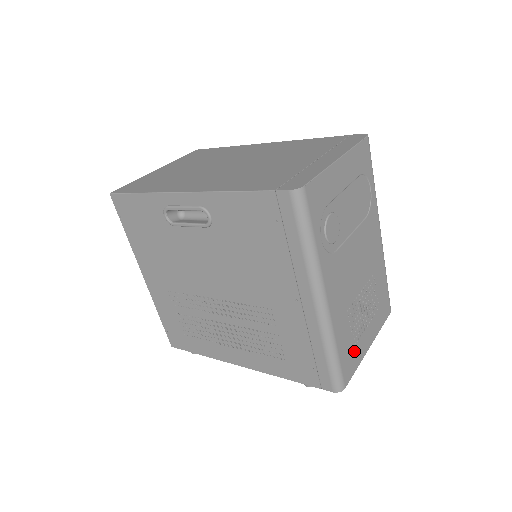
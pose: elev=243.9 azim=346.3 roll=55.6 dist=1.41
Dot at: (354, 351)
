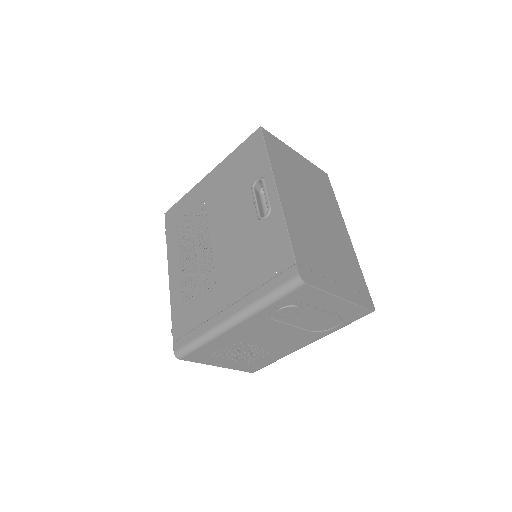
Dot at: (209, 356)
